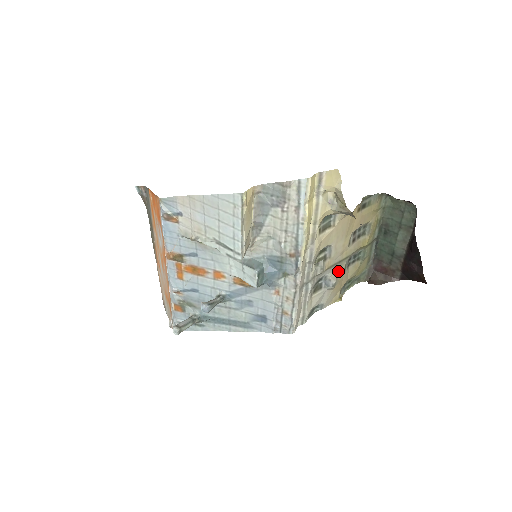
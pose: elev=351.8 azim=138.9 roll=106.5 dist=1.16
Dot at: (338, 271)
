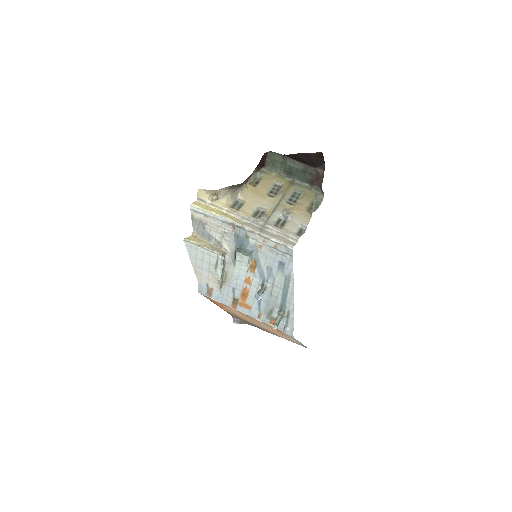
Dot at: (284, 208)
